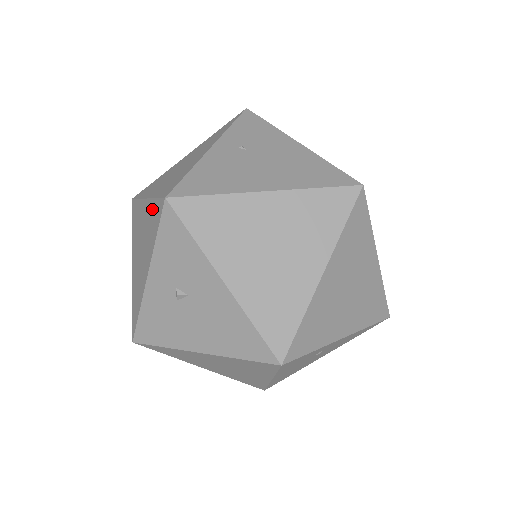
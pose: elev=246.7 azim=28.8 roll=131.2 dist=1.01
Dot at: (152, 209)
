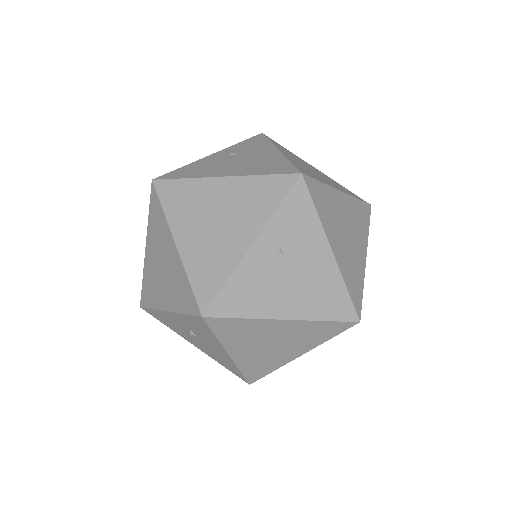
Dot at: (183, 281)
